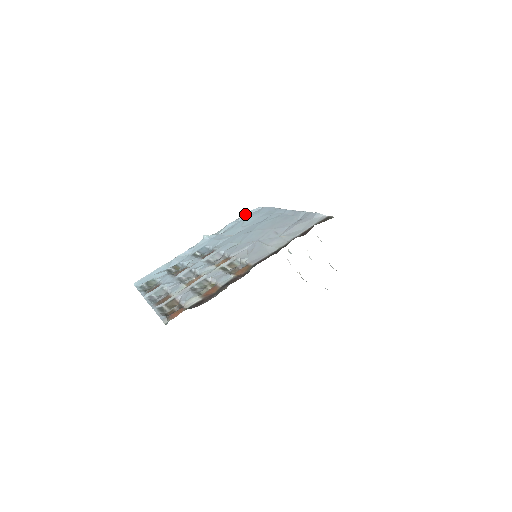
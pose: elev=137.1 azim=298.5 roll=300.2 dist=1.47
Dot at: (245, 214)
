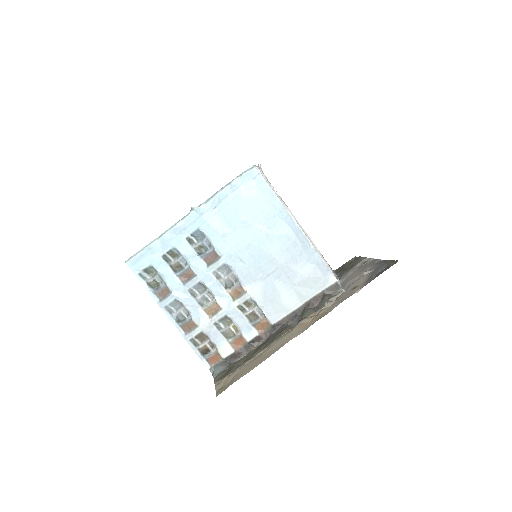
Dot at: (238, 180)
